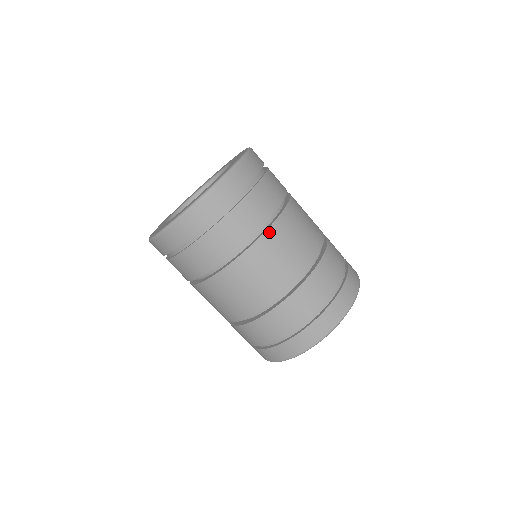
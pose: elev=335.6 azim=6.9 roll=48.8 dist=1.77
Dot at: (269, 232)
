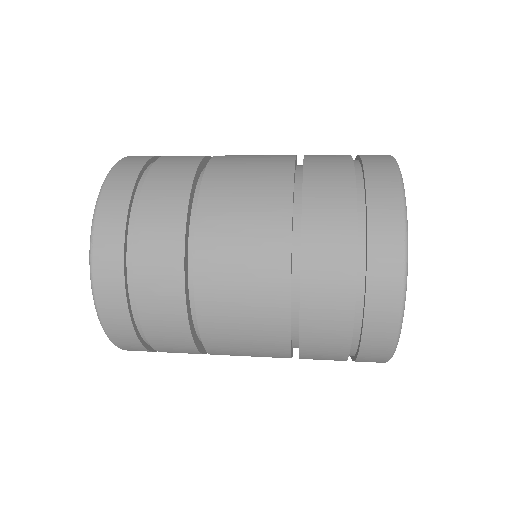
Dot at: (214, 161)
